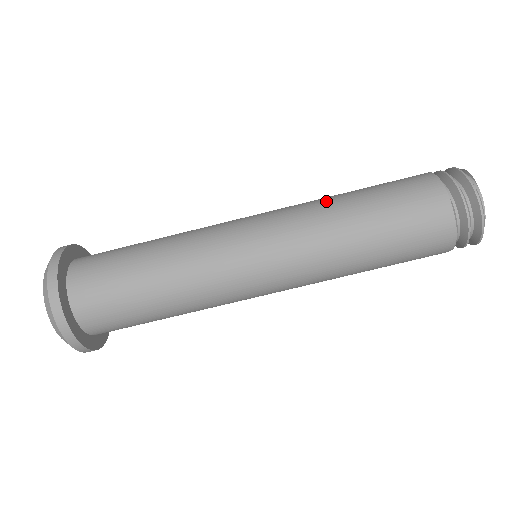
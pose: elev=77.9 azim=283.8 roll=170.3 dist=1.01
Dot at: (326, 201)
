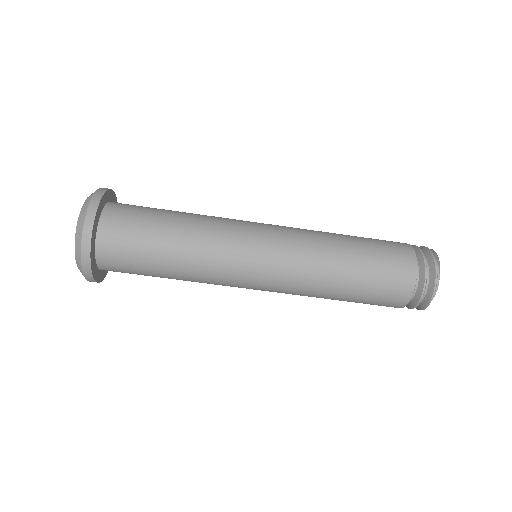
Dot at: (328, 244)
